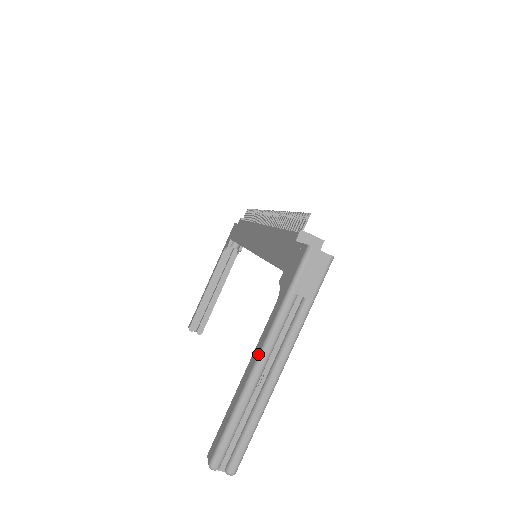
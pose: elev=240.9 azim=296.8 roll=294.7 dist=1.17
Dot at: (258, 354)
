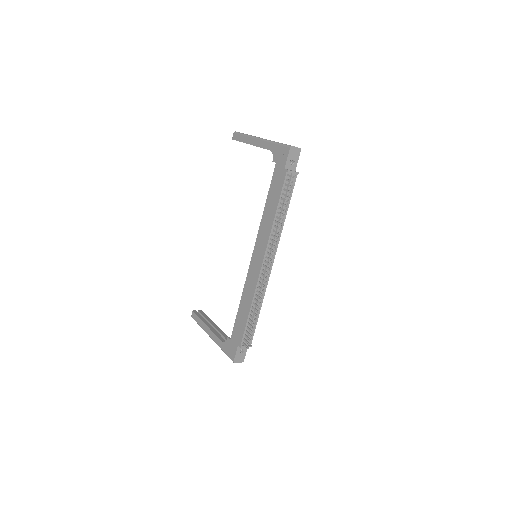
Dot at: (211, 337)
